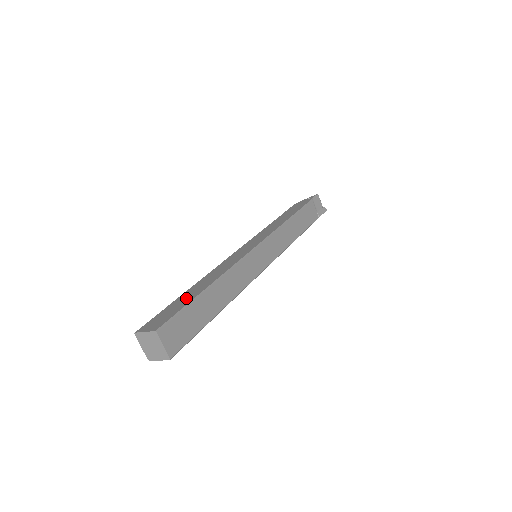
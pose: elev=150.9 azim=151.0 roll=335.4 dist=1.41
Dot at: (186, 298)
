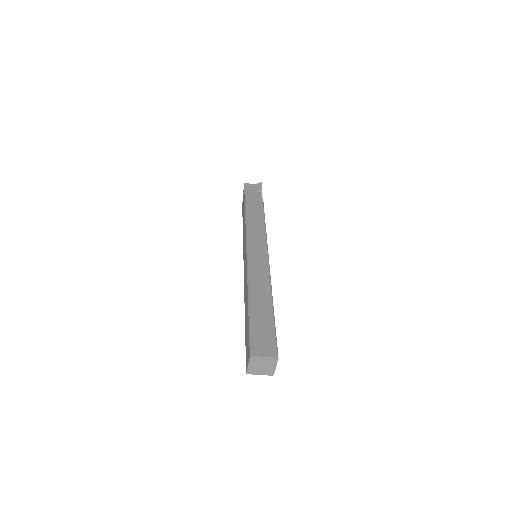
Dot at: (246, 323)
